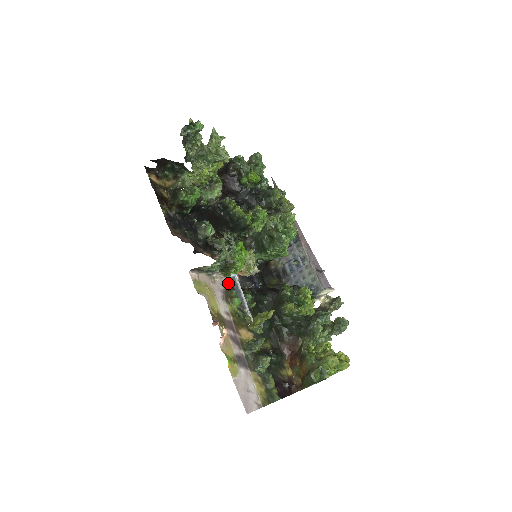
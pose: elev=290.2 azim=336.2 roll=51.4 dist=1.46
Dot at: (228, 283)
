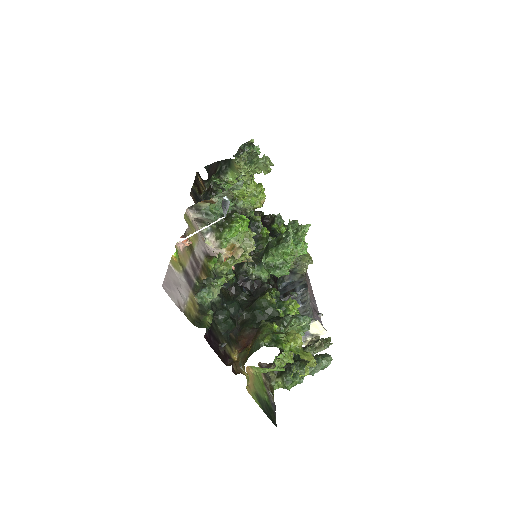
Dot at: occluded
